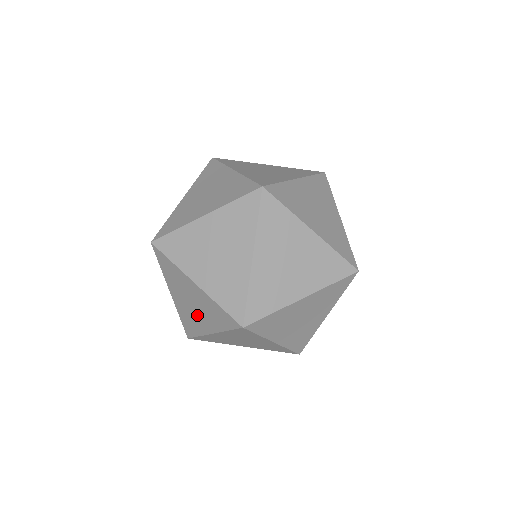
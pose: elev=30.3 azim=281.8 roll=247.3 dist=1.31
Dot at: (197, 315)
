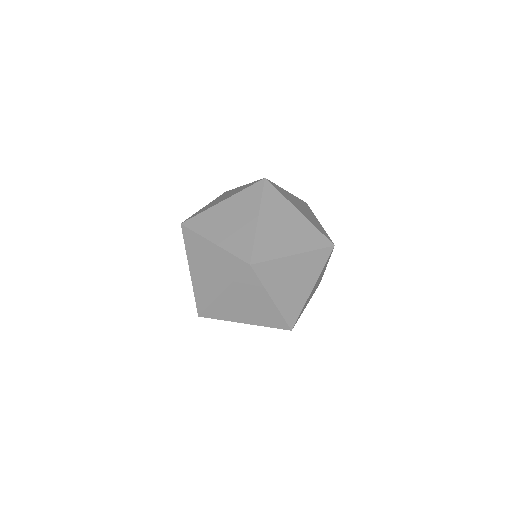
Dot at: (242, 312)
